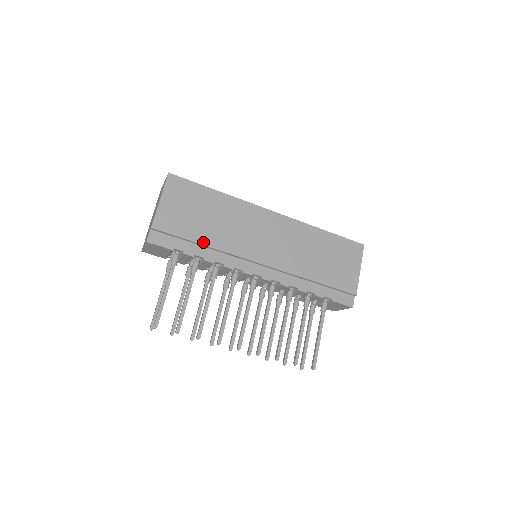
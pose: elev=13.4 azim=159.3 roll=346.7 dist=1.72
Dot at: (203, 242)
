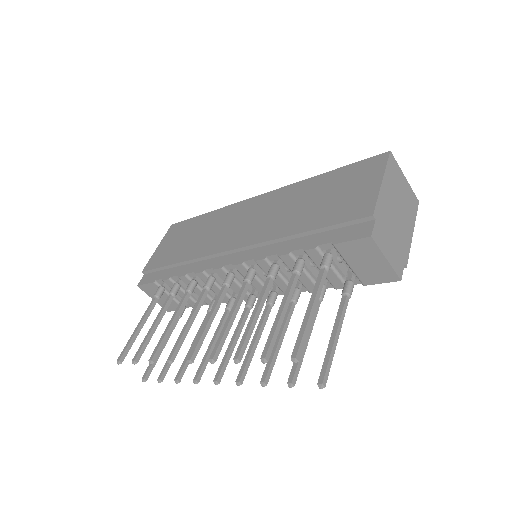
Dot at: (179, 261)
